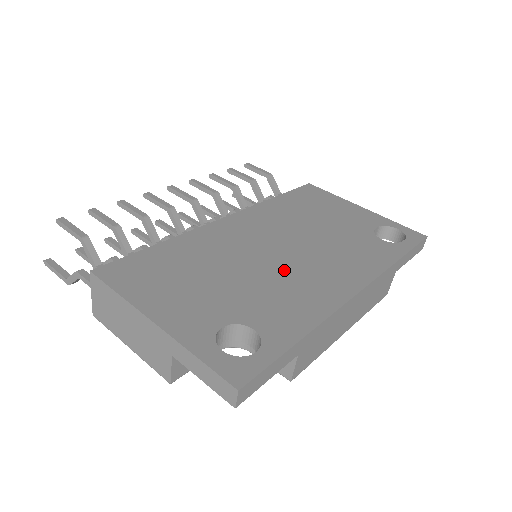
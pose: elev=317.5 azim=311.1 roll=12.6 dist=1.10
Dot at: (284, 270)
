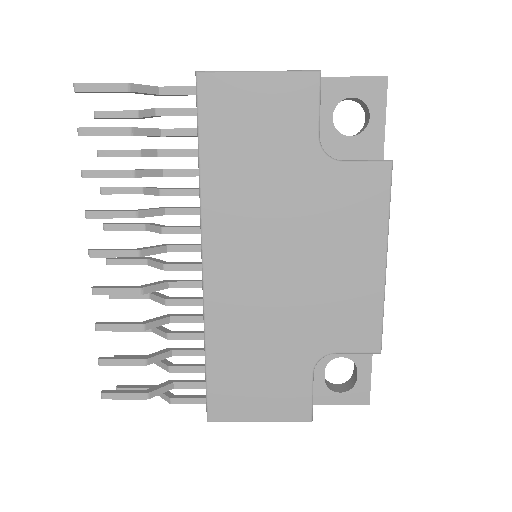
Dot at: occluded
